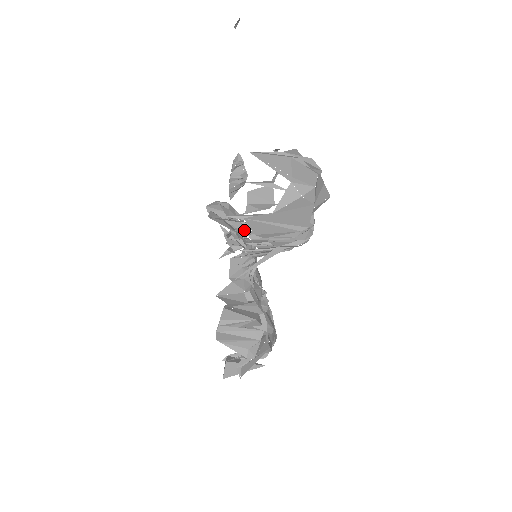
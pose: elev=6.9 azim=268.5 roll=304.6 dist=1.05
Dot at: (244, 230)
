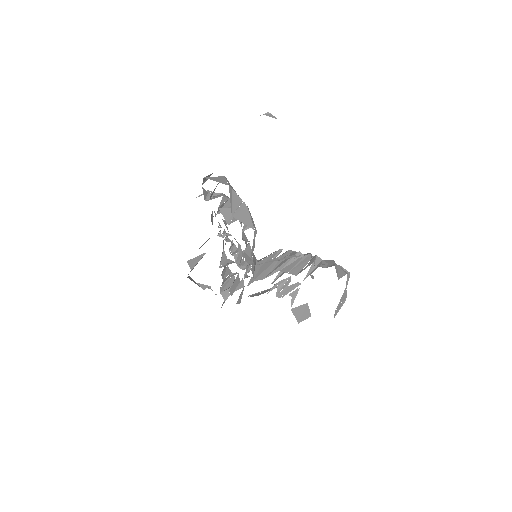
Dot at: occluded
